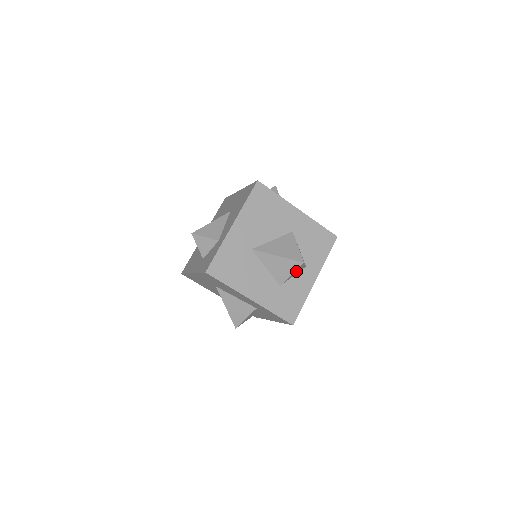
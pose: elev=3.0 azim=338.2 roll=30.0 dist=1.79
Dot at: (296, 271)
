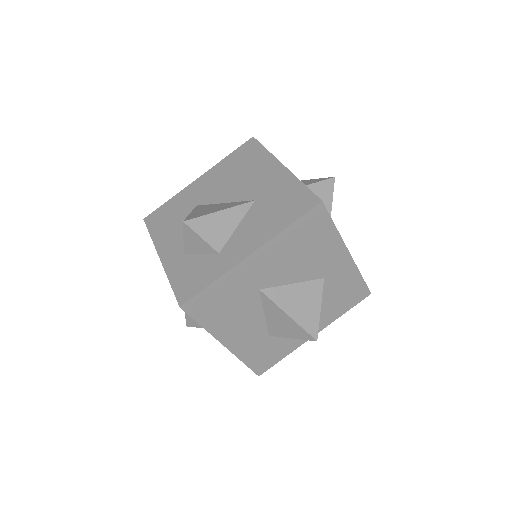
Dot at: occluded
